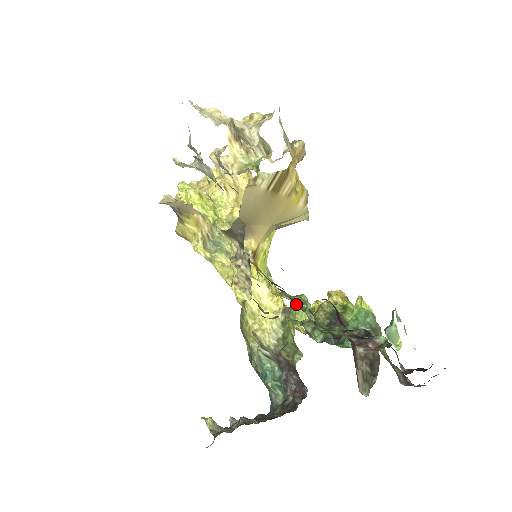
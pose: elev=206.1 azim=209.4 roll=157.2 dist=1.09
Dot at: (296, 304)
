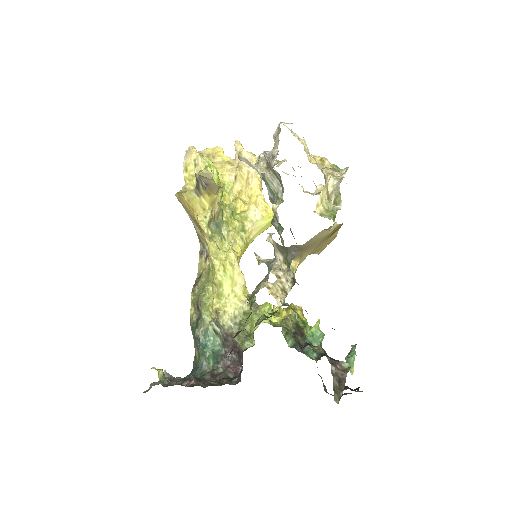
Dot at: occluded
